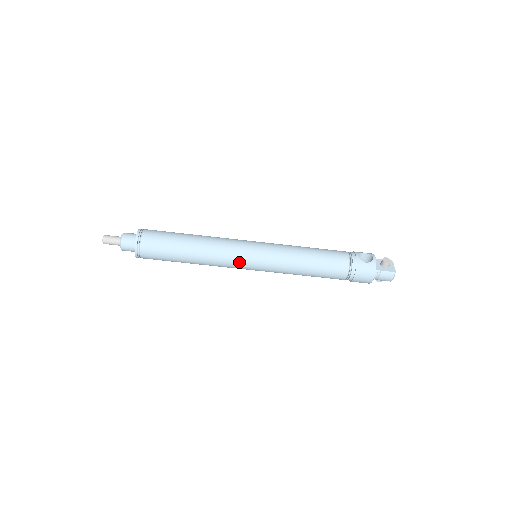
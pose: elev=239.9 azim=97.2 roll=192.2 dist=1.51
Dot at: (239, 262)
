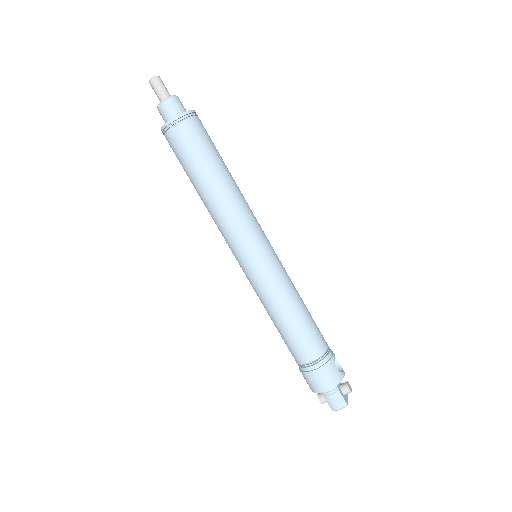
Dot at: (244, 240)
